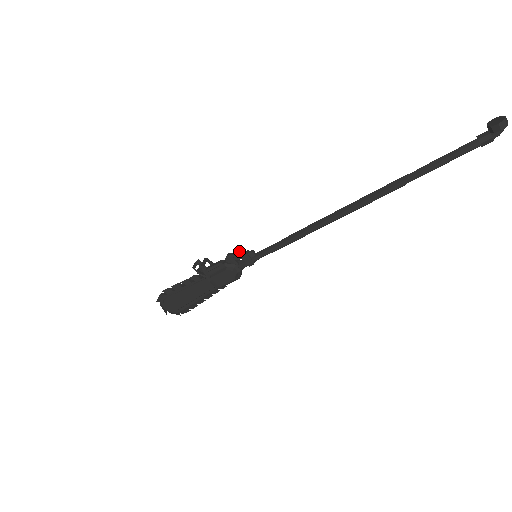
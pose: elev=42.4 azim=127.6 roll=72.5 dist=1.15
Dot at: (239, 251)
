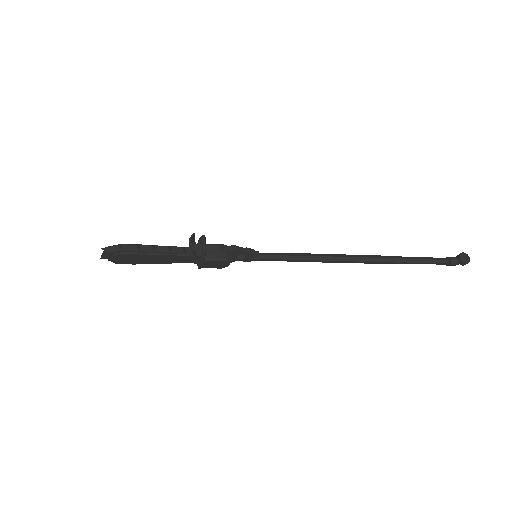
Dot at: (247, 249)
